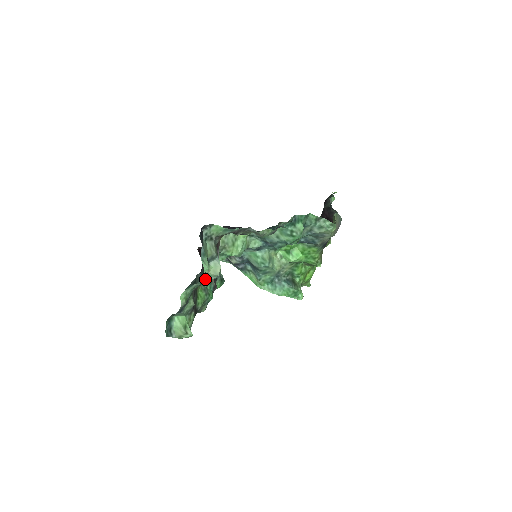
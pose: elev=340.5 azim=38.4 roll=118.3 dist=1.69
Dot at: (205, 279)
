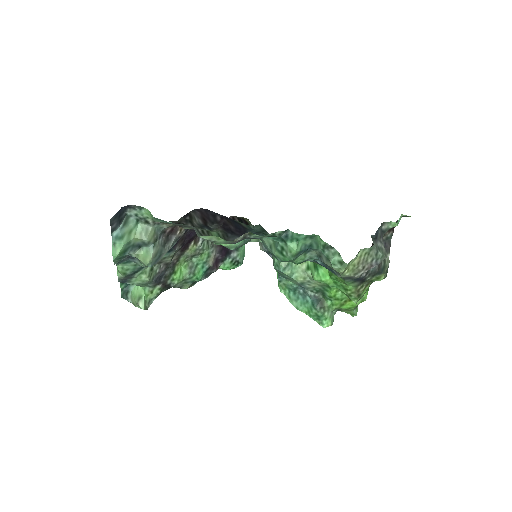
Dot at: occluded
